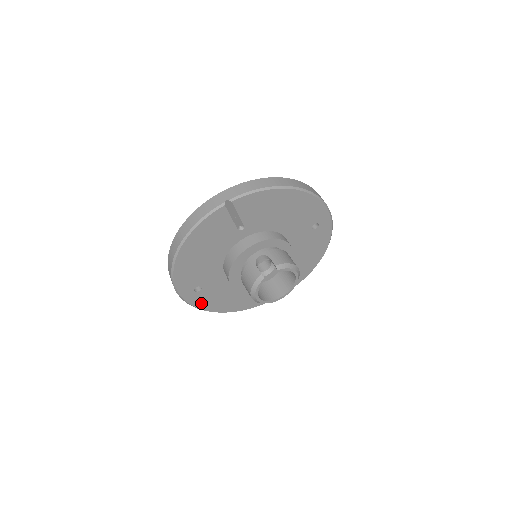
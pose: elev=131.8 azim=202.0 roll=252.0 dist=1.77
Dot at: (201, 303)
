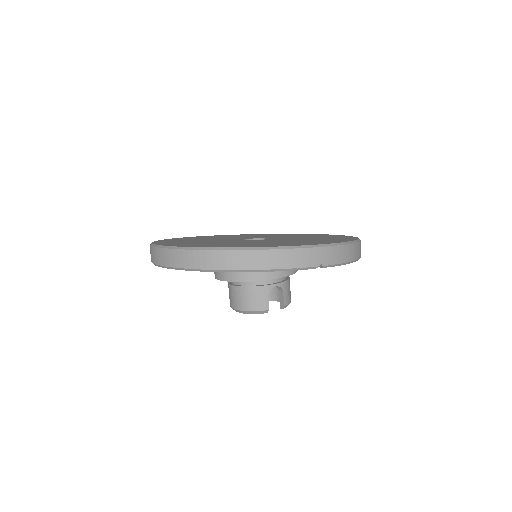
Dot at: occluded
